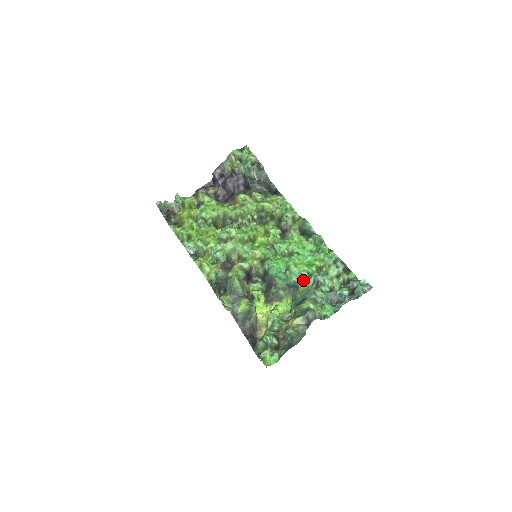
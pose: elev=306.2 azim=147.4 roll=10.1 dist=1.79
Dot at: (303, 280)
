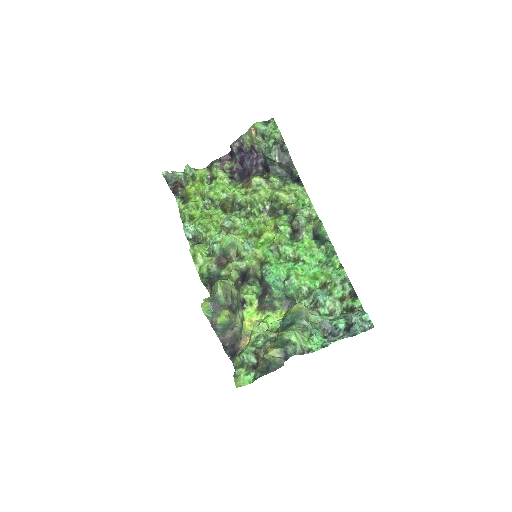
Dot at: (301, 296)
